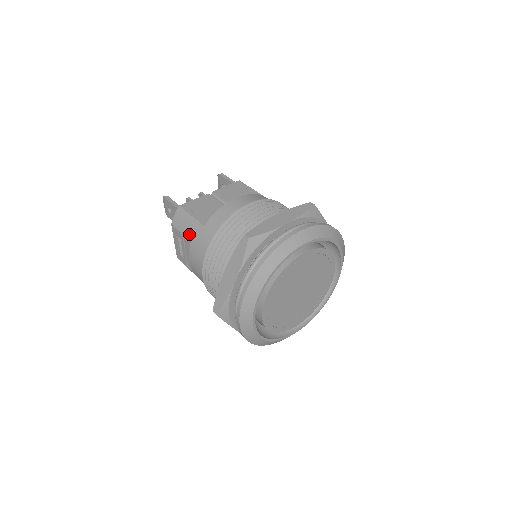
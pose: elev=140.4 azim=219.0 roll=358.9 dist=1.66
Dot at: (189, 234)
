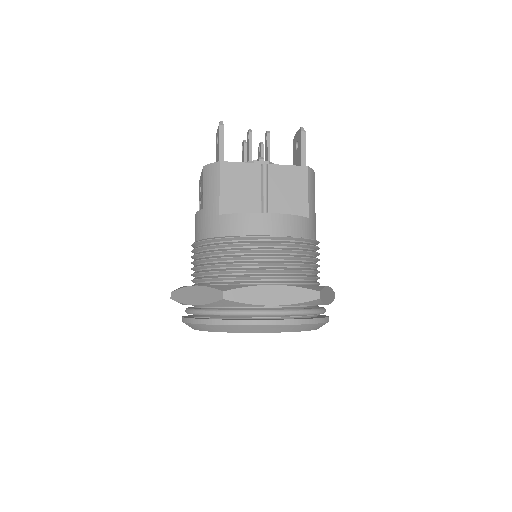
Dot at: (206, 201)
